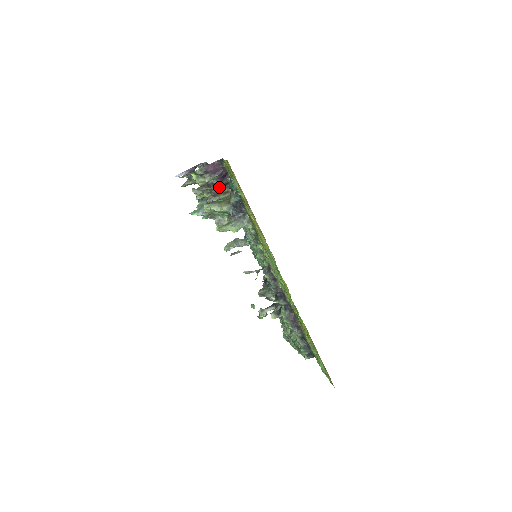
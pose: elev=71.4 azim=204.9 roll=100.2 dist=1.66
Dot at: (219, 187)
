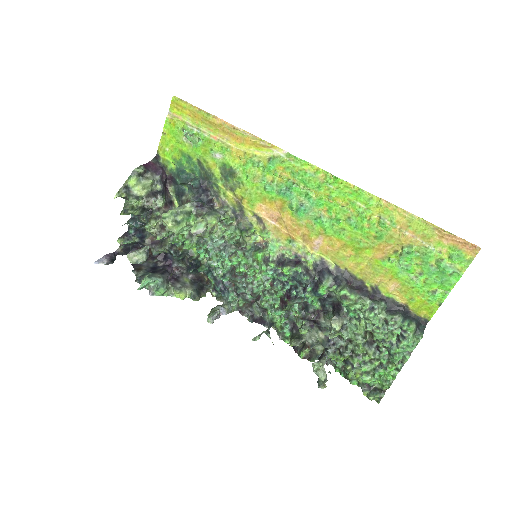
Dot at: (165, 204)
